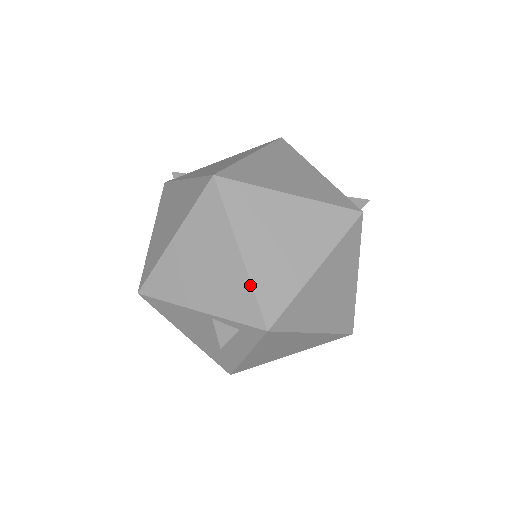
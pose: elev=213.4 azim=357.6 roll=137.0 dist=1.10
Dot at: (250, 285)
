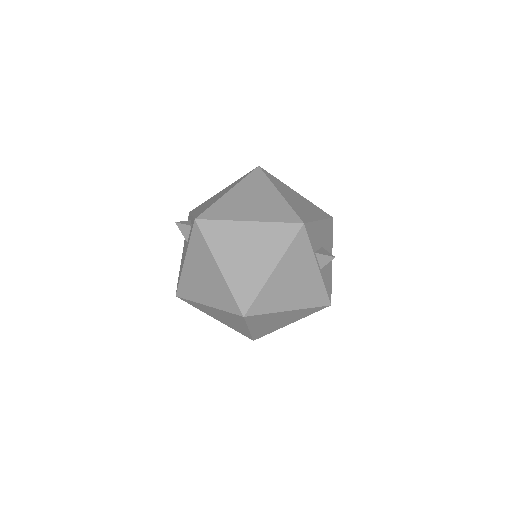
Dot at: (215, 202)
